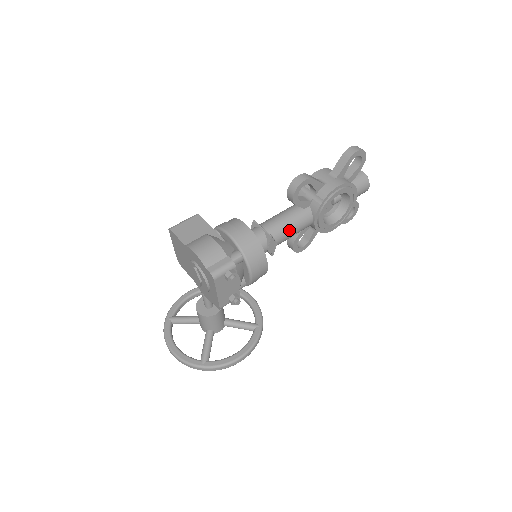
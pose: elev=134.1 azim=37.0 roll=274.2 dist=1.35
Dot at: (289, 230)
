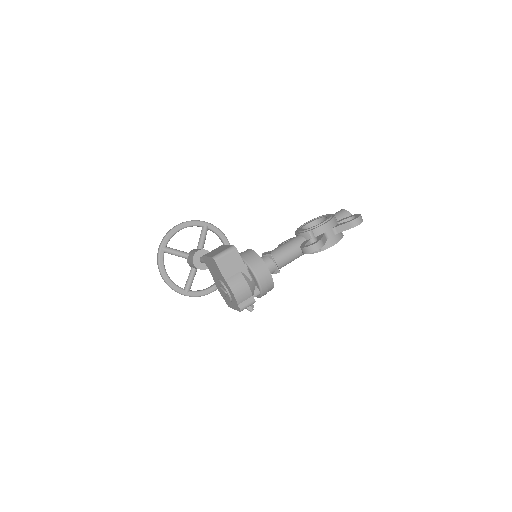
Dot at: (290, 262)
